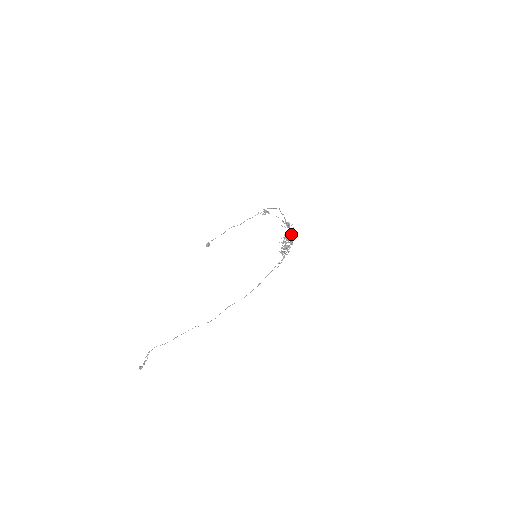
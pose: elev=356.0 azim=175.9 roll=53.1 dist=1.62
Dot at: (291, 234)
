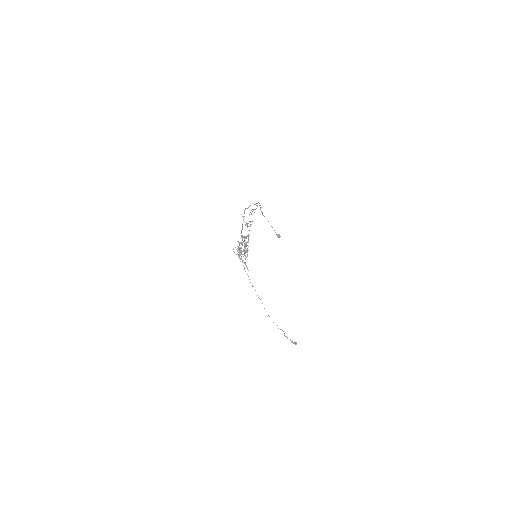
Dot at: (242, 238)
